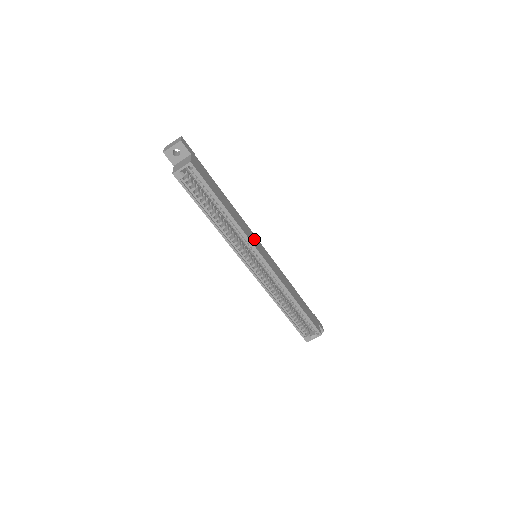
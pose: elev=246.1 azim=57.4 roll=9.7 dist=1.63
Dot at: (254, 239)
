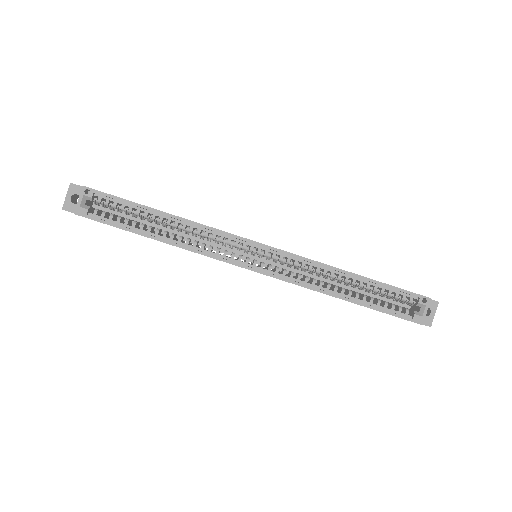
Dot at: occluded
